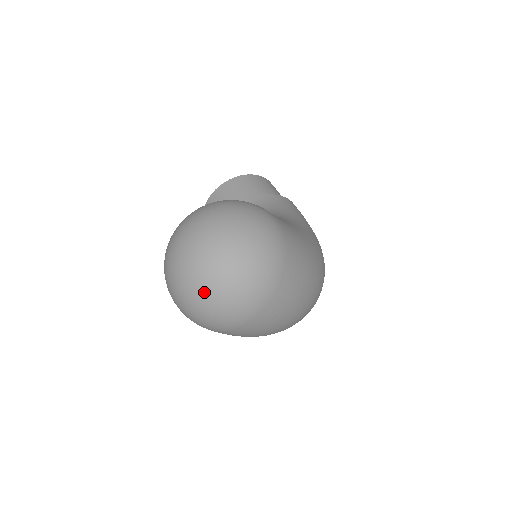
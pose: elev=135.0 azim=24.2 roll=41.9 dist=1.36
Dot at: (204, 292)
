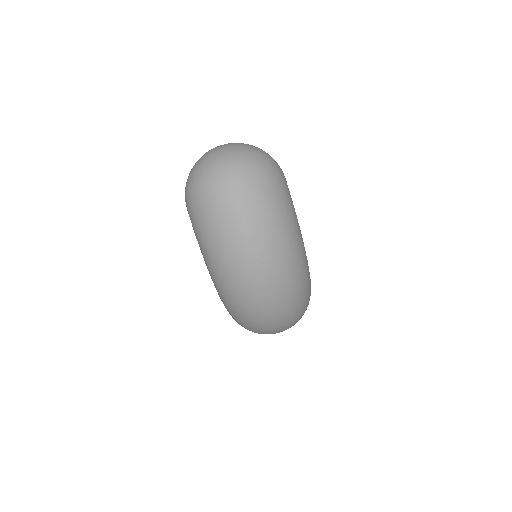
Dot at: (212, 154)
